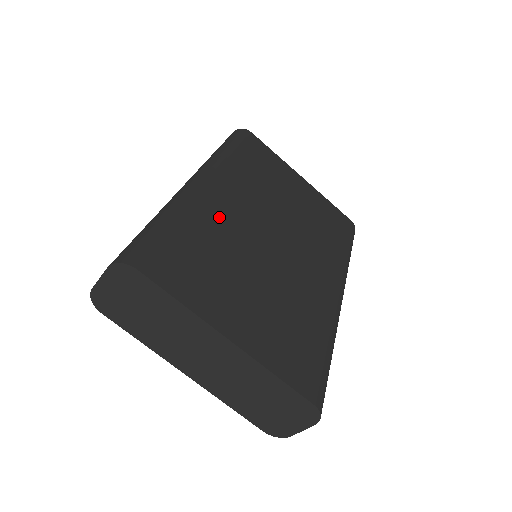
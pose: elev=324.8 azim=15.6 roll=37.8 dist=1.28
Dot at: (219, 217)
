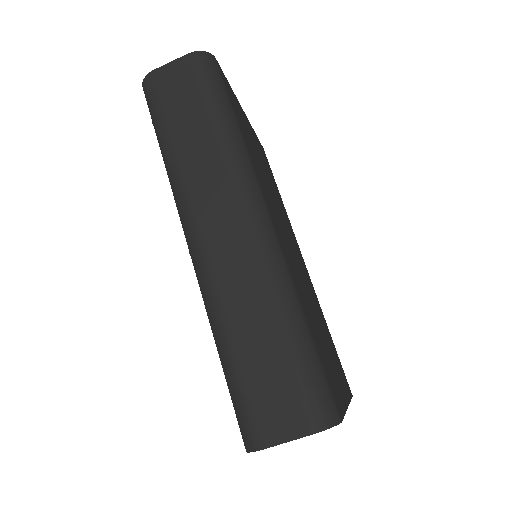
Dot at: (292, 267)
